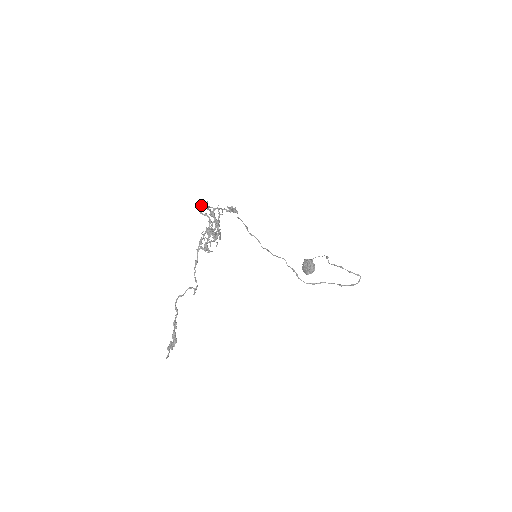
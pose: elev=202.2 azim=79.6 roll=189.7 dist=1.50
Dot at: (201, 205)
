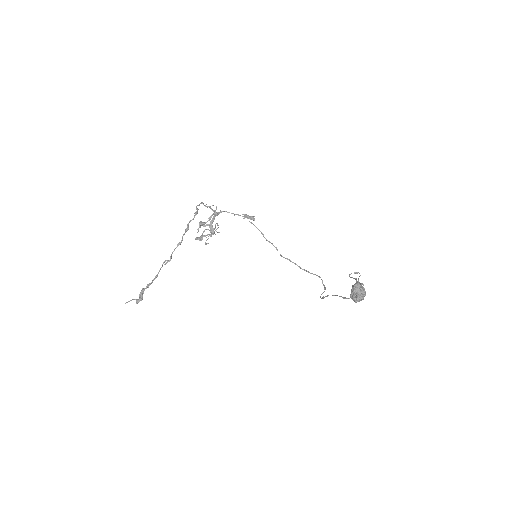
Dot at: (199, 204)
